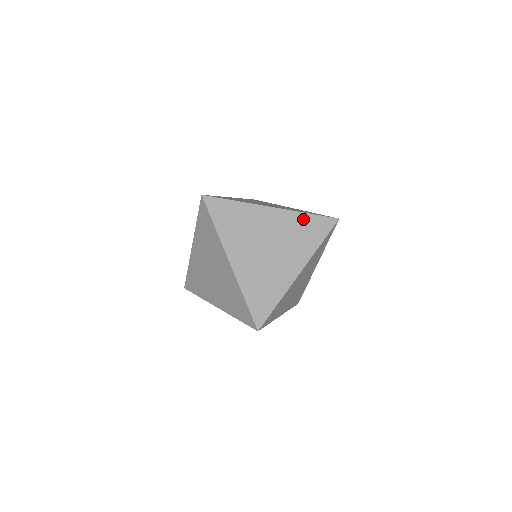
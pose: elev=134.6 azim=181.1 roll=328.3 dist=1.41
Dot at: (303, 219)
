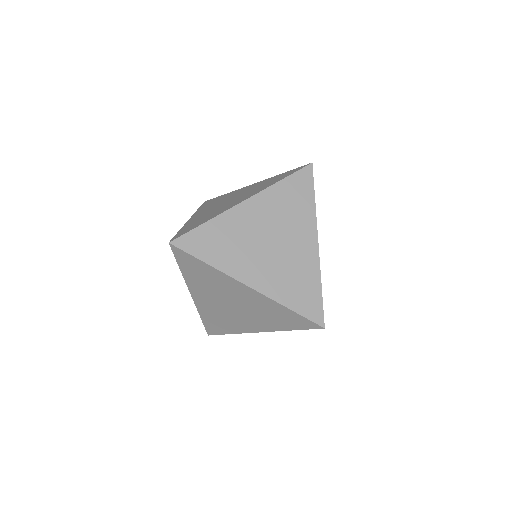
Dot at: (281, 189)
